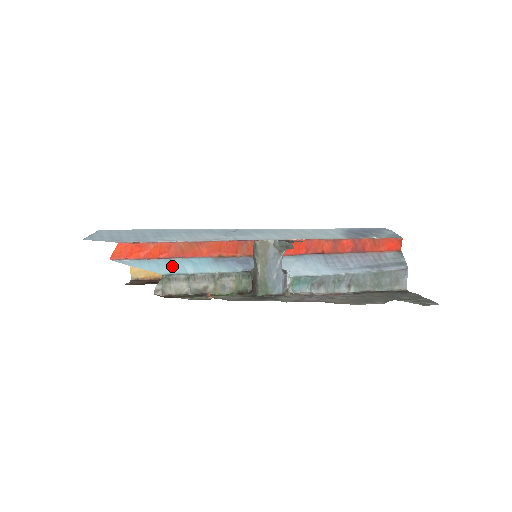
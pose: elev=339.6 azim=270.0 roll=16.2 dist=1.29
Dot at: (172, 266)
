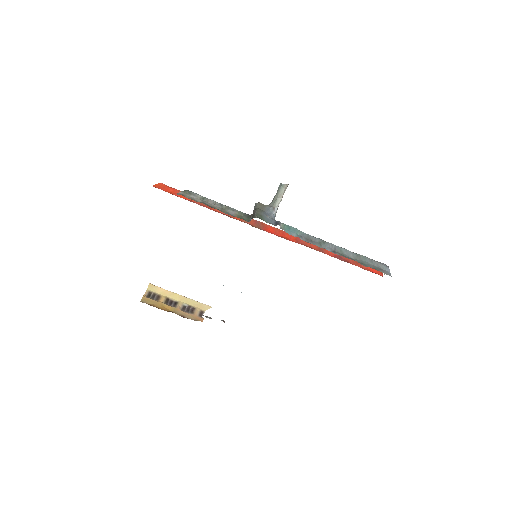
Dot at: occluded
